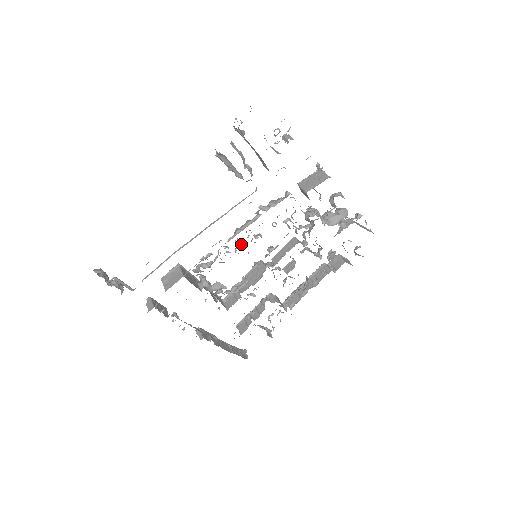
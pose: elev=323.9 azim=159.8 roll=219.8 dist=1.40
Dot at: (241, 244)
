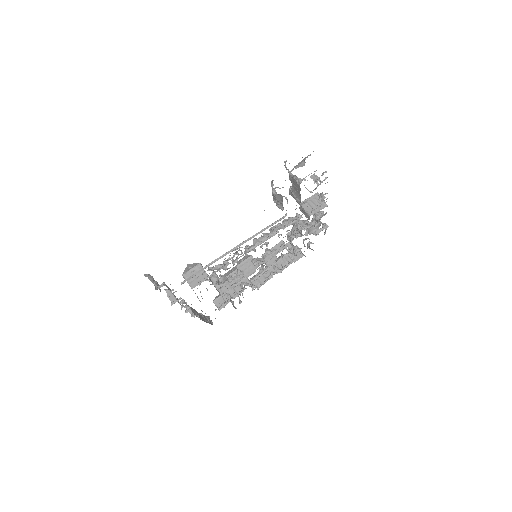
Dot at: occluded
